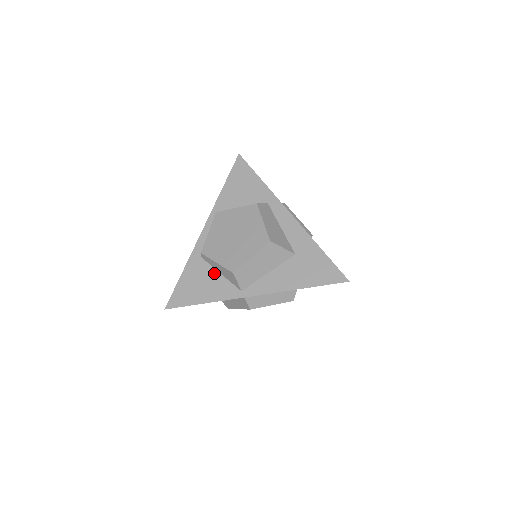
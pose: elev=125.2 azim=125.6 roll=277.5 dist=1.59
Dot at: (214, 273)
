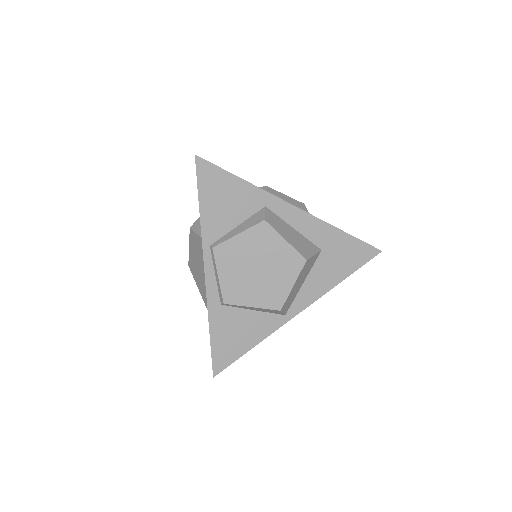
Dot at: (246, 313)
